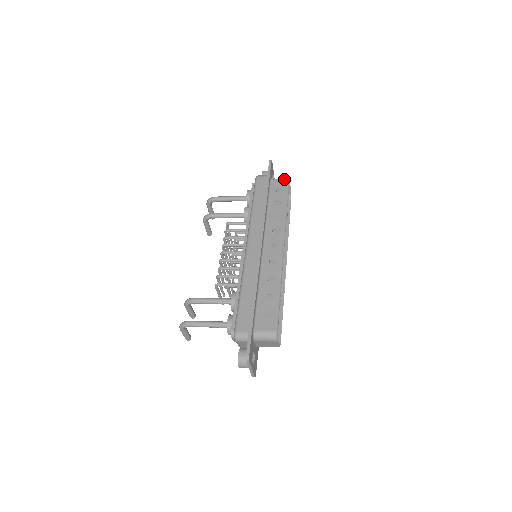
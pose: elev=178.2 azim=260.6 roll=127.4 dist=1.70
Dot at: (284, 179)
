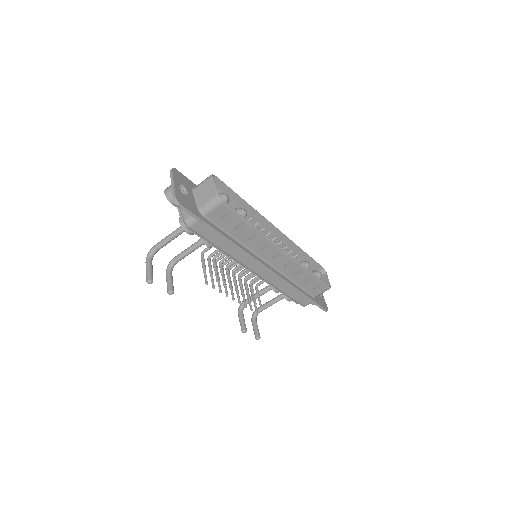
Dot at: (319, 269)
